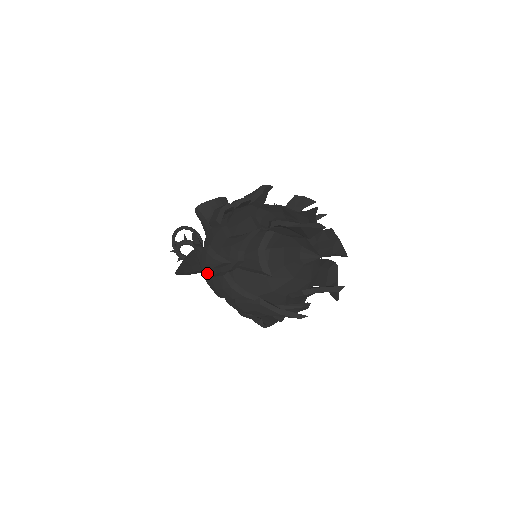
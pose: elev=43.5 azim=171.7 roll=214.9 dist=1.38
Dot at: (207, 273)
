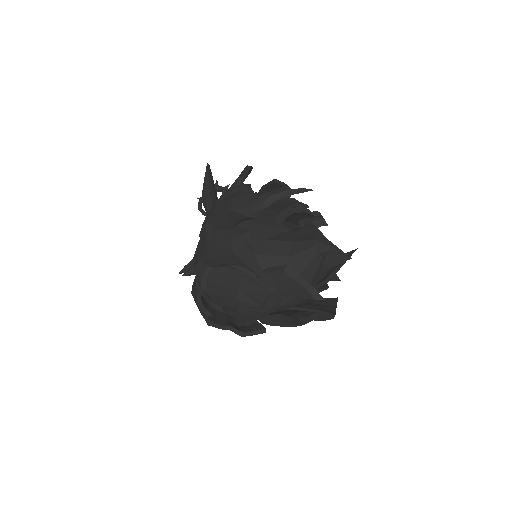
Dot at: occluded
